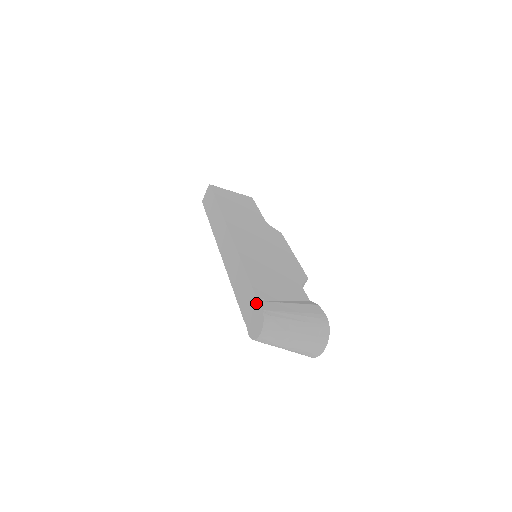
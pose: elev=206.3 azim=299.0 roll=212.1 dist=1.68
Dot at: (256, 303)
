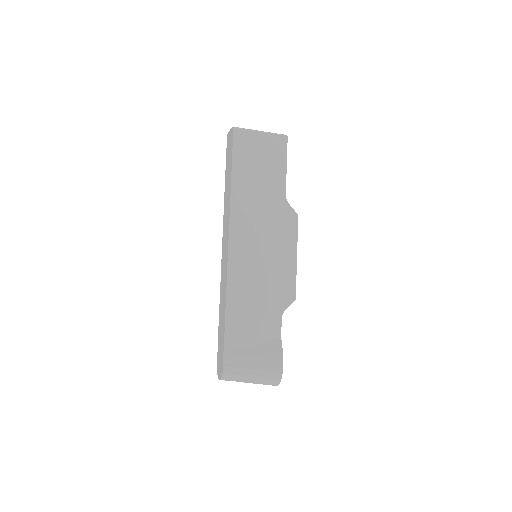
Dot at: (222, 354)
